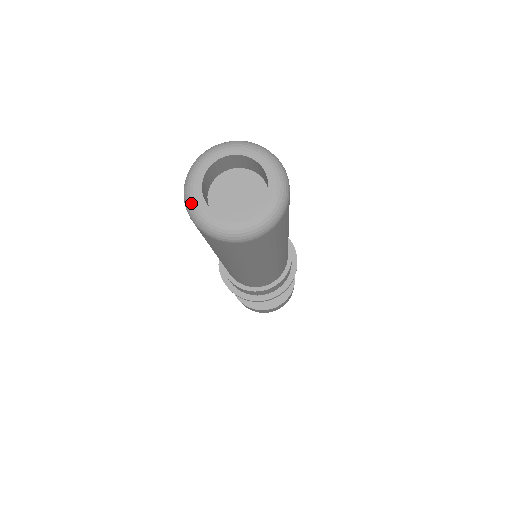
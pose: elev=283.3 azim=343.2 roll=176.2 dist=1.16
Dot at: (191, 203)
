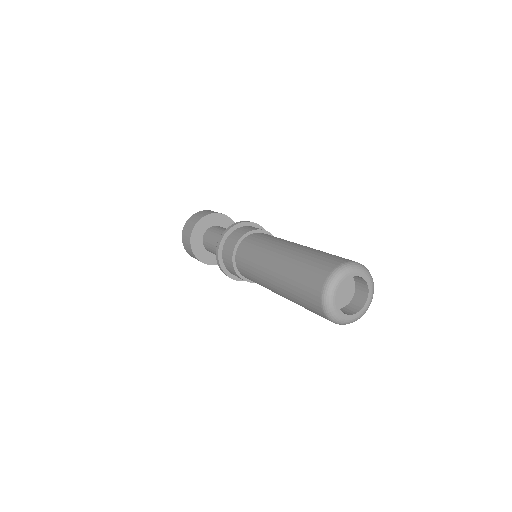
Dot at: (330, 304)
